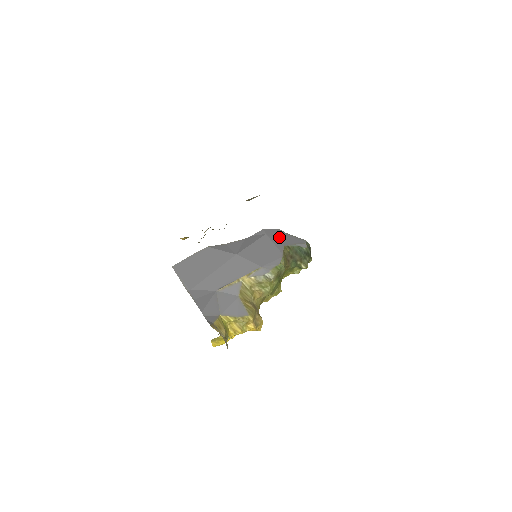
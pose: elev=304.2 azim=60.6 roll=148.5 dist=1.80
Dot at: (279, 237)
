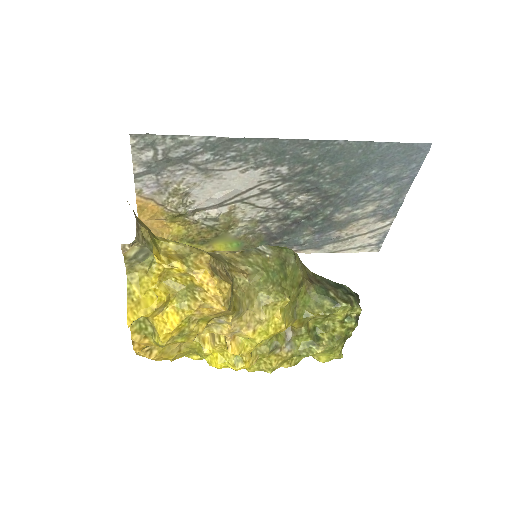
Dot at: occluded
